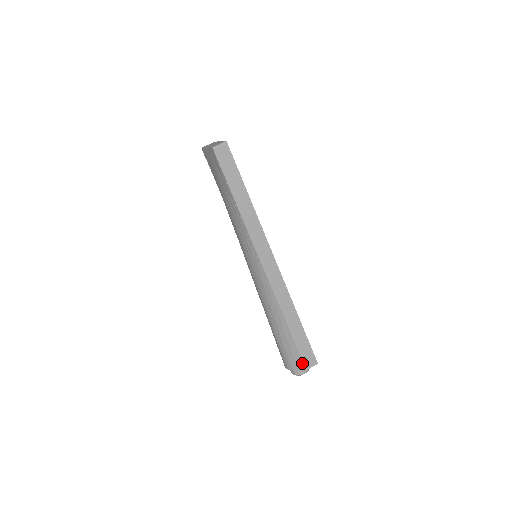
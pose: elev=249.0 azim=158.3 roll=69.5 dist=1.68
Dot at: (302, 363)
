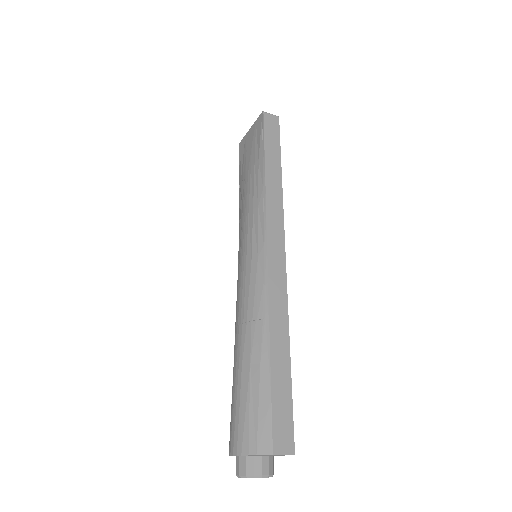
Dot at: (270, 436)
